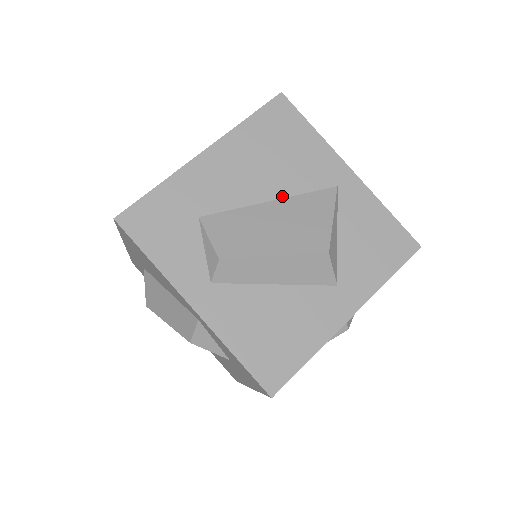
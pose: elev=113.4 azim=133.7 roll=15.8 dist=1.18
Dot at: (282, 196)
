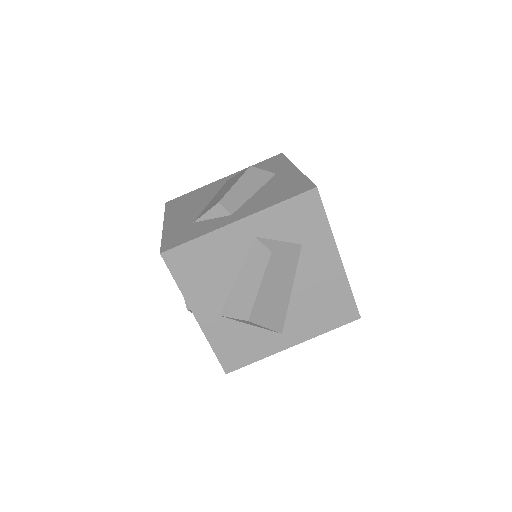
Dot at: (213, 197)
